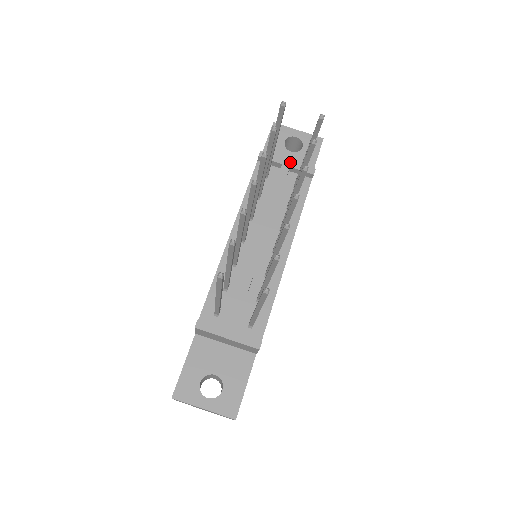
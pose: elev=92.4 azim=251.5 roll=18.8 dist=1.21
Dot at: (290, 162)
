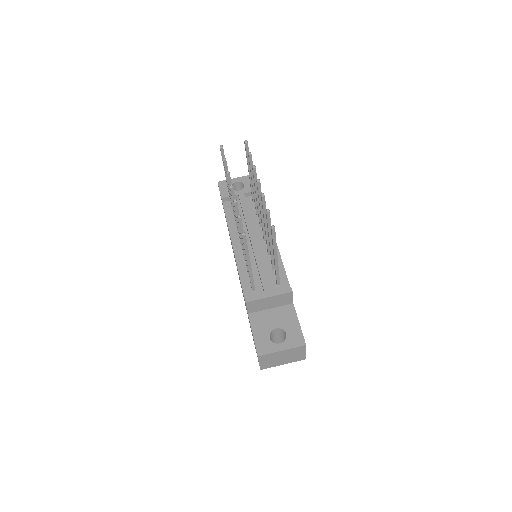
Dot at: (242, 191)
